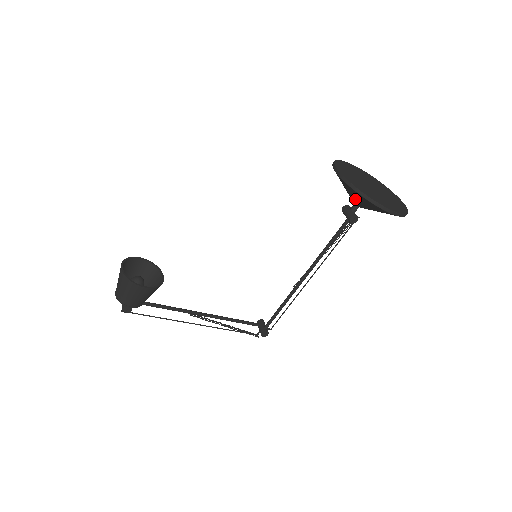
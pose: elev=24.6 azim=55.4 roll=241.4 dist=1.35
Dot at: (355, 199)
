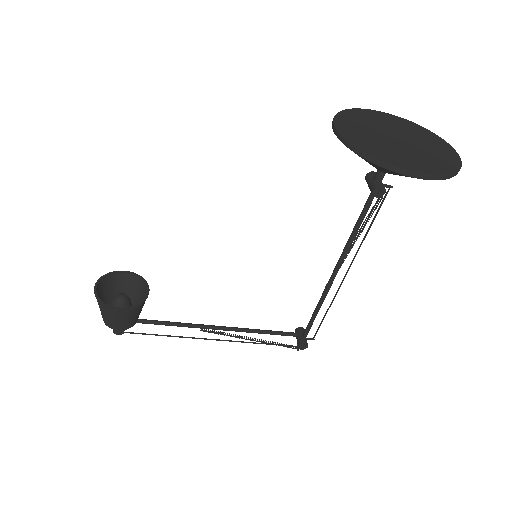
Dot at: (369, 163)
